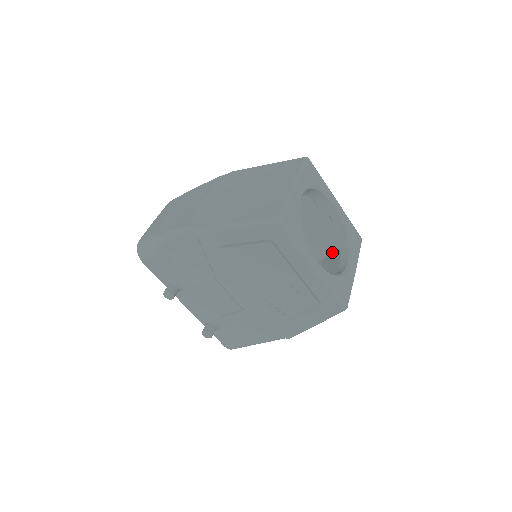
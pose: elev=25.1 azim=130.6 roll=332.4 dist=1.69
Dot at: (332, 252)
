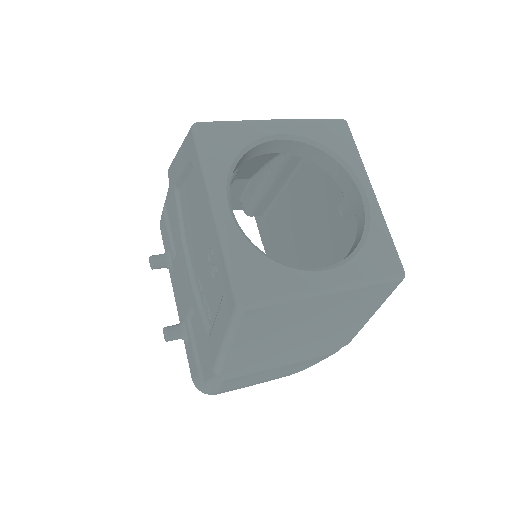
Dot at: occluded
